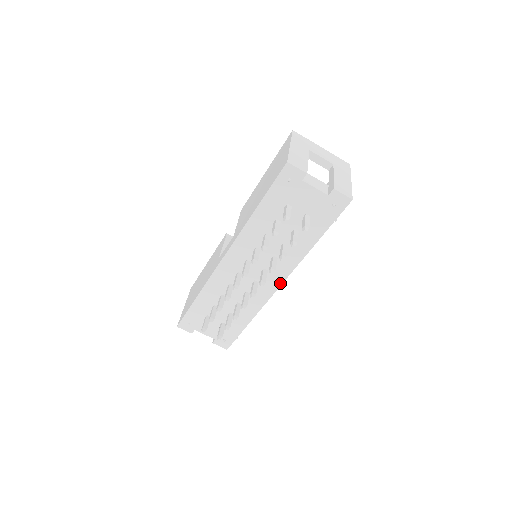
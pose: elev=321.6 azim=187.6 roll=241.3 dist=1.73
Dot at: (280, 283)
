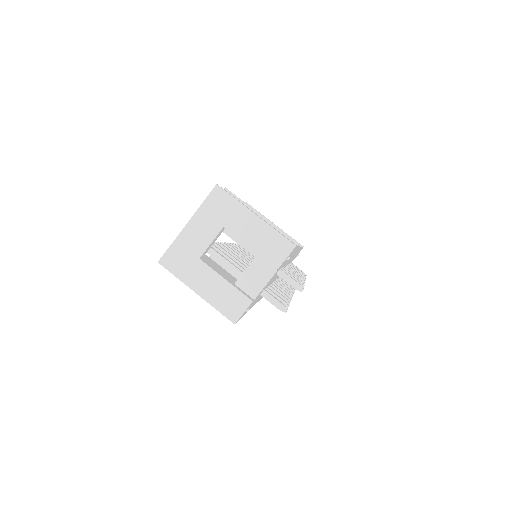
Dot at: occluded
